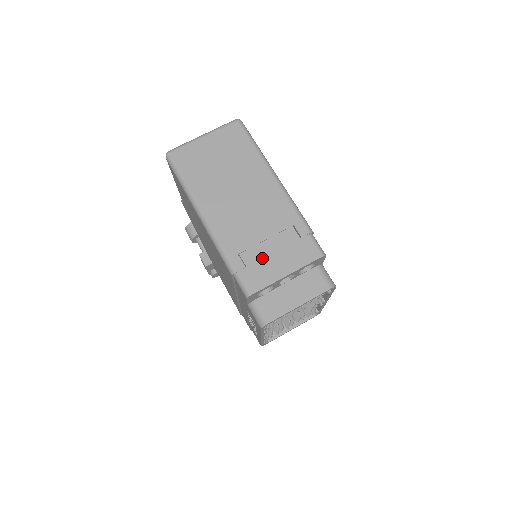
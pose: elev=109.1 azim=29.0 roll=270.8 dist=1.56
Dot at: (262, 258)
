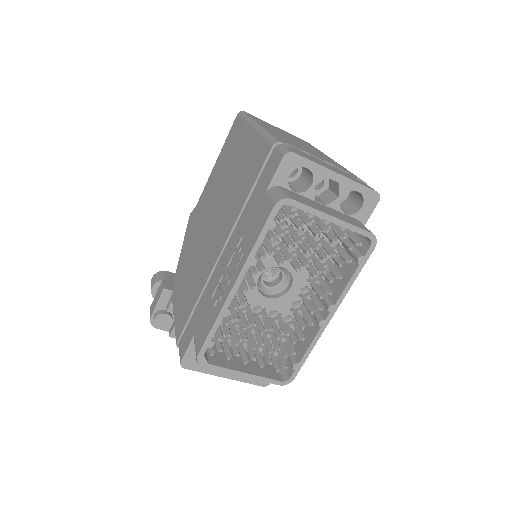
Dot at: (312, 157)
